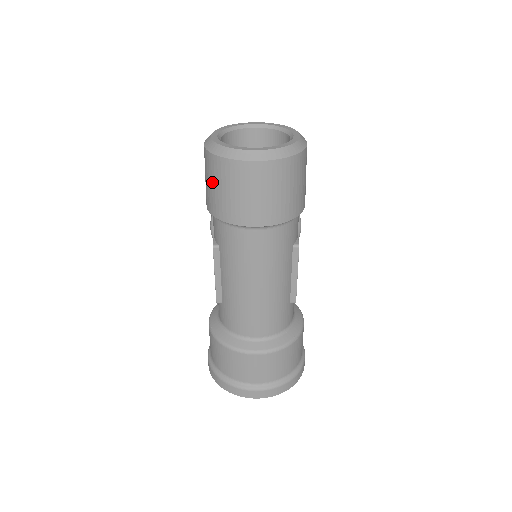
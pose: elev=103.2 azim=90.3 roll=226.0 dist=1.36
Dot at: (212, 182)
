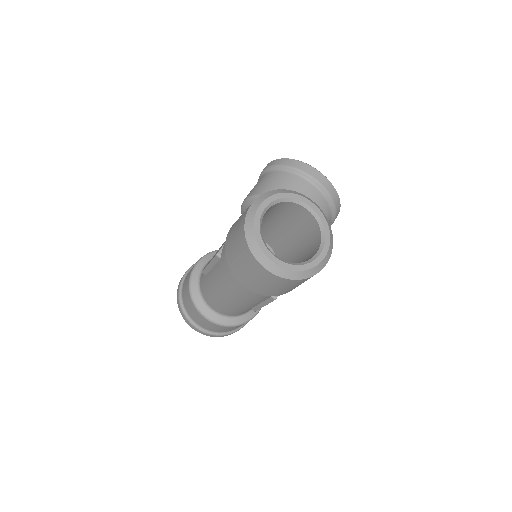
Dot at: (235, 239)
